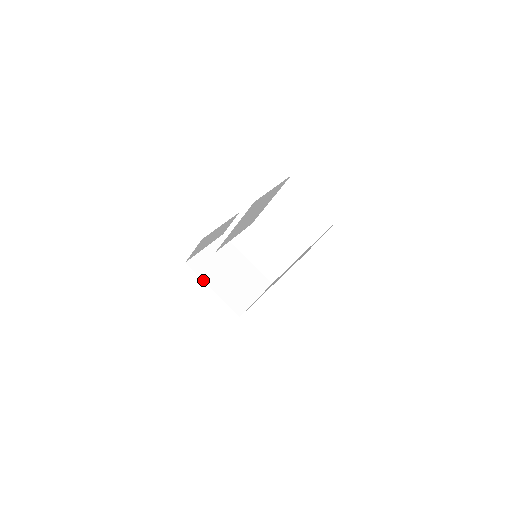
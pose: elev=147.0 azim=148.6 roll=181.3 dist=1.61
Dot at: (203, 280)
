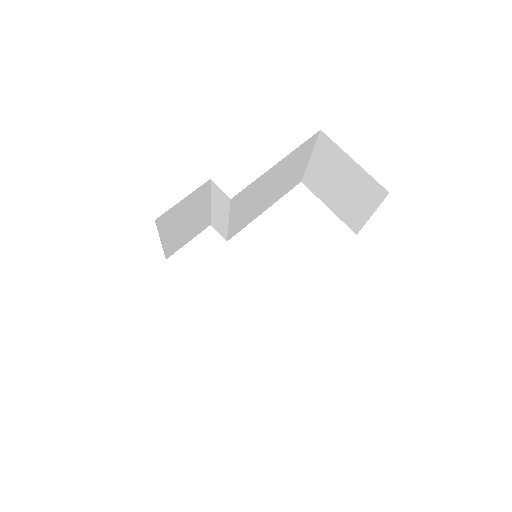
Dot at: occluded
